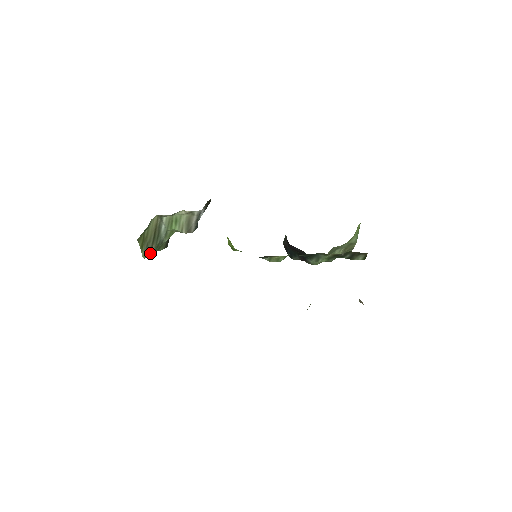
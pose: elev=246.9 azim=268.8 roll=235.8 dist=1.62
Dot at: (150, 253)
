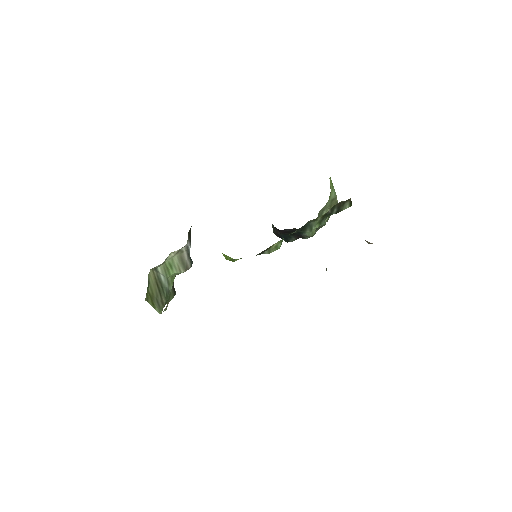
Dot at: occluded
